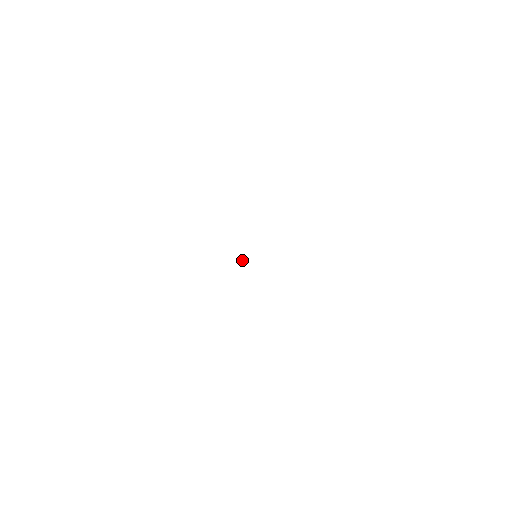
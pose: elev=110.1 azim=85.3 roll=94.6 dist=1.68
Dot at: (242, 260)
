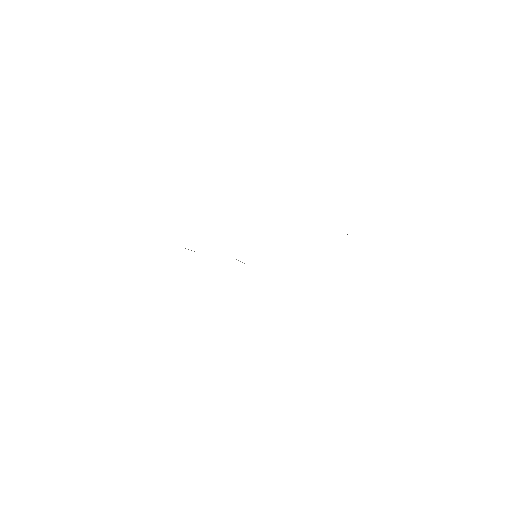
Dot at: occluded
